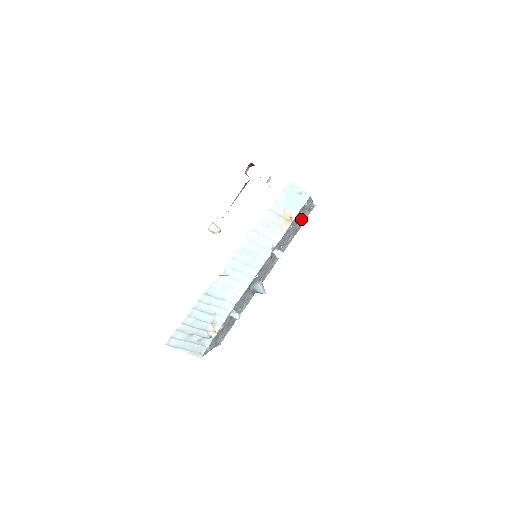
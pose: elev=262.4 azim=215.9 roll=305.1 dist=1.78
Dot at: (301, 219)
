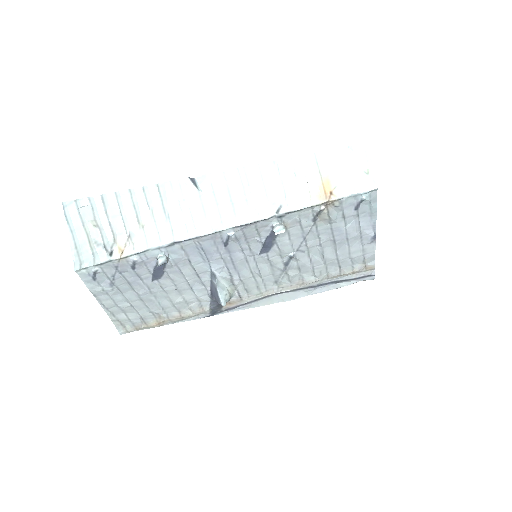
Dot at: (344, 257)
